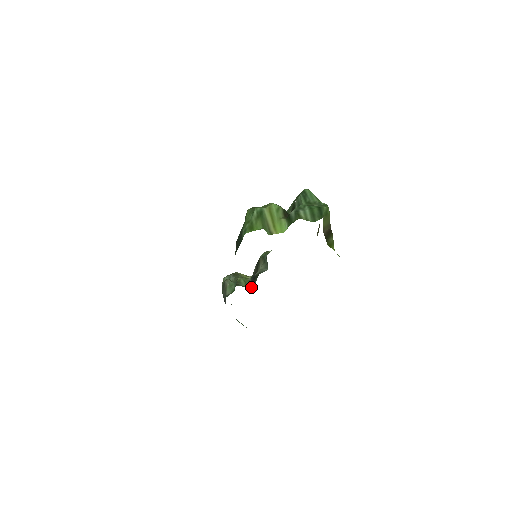
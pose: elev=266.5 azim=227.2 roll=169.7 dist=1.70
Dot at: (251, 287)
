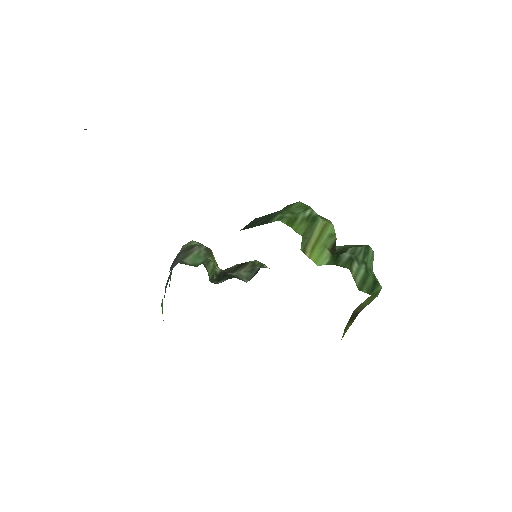
Dot at: (213, 281)
